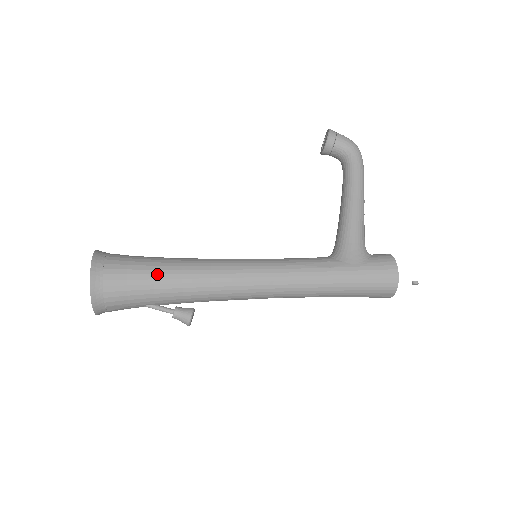
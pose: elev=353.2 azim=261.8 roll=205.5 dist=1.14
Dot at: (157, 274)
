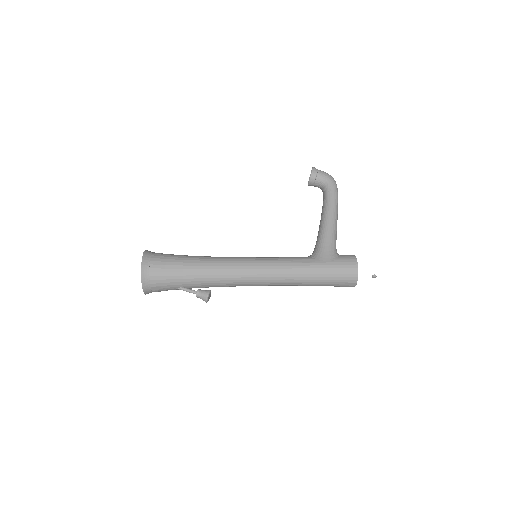
Dot at: (185, 265)
